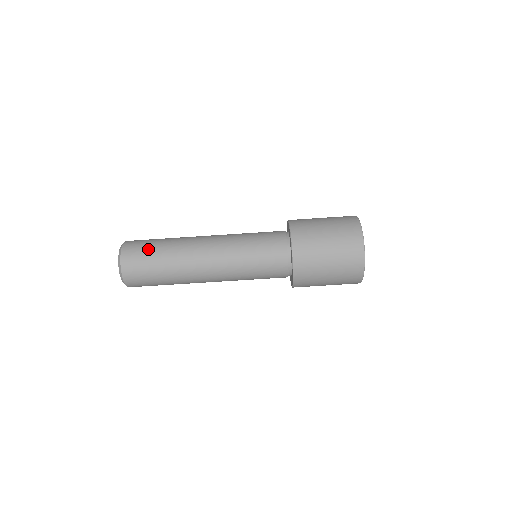
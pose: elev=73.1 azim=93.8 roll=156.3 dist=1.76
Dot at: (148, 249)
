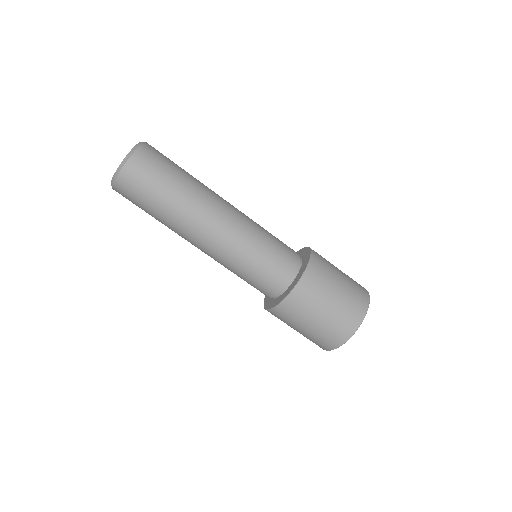
Dot at: (149, 192)
